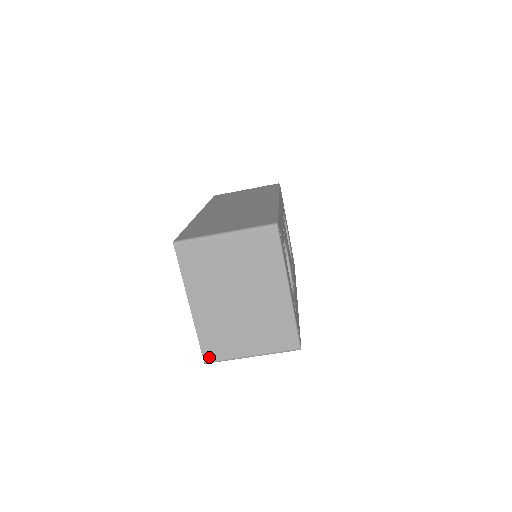
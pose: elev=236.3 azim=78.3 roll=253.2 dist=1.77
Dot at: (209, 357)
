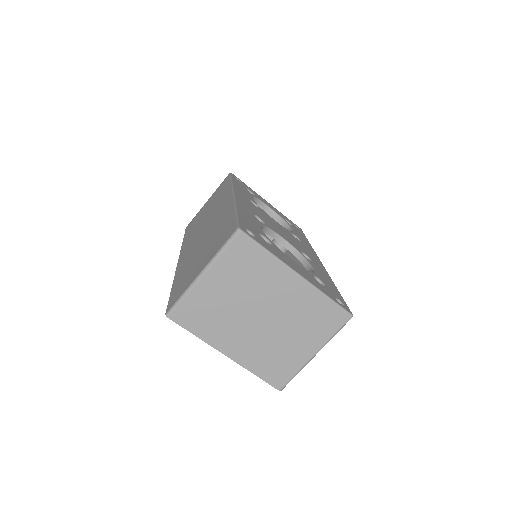
Dot at: (279, 383)
